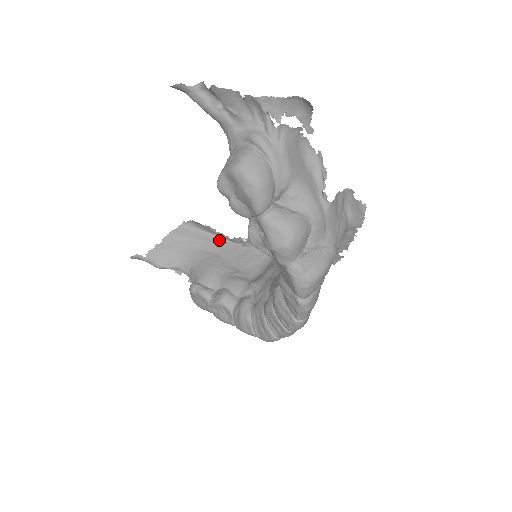
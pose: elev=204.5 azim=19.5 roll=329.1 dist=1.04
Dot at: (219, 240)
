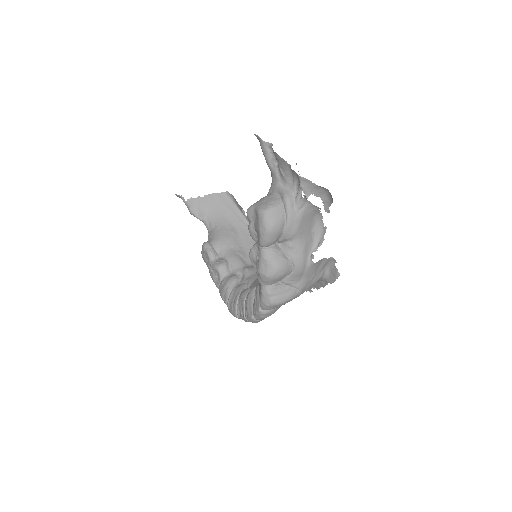
Dot at: (244, 220)
